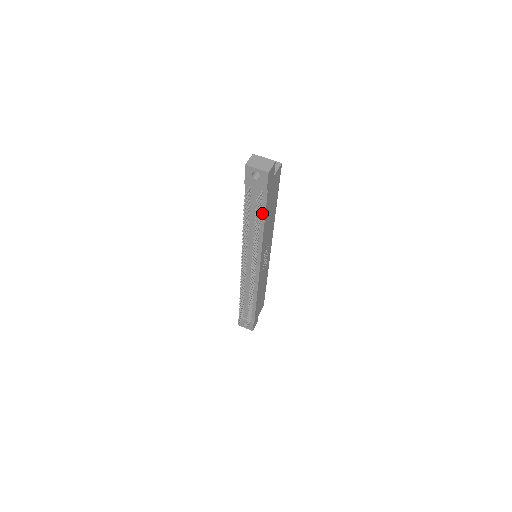
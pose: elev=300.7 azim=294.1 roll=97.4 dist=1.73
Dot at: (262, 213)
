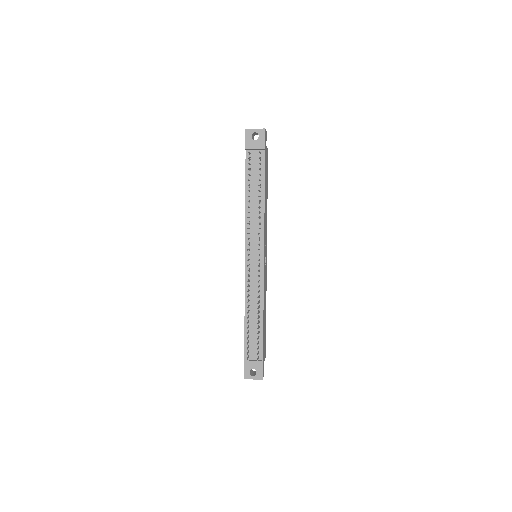
Dot at: (262, 179)
